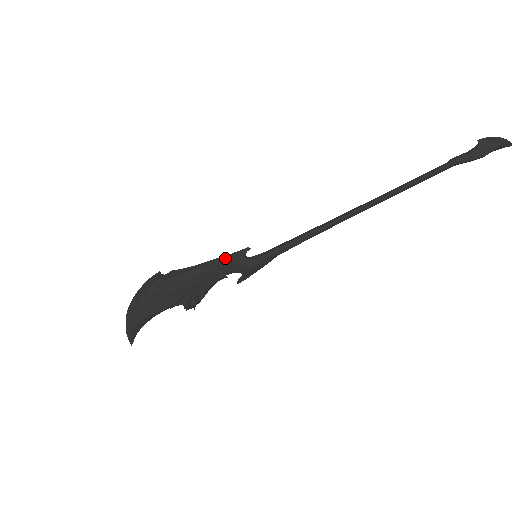
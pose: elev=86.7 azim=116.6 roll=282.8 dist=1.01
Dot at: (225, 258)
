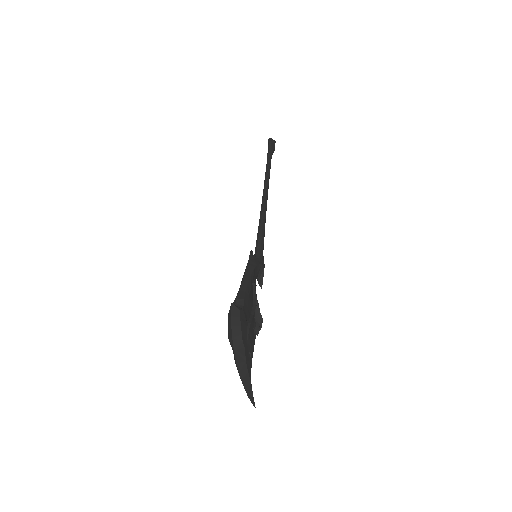
Dot at: (250, 265)
